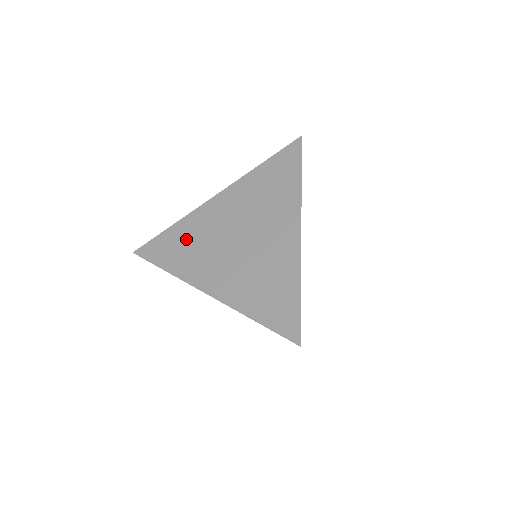
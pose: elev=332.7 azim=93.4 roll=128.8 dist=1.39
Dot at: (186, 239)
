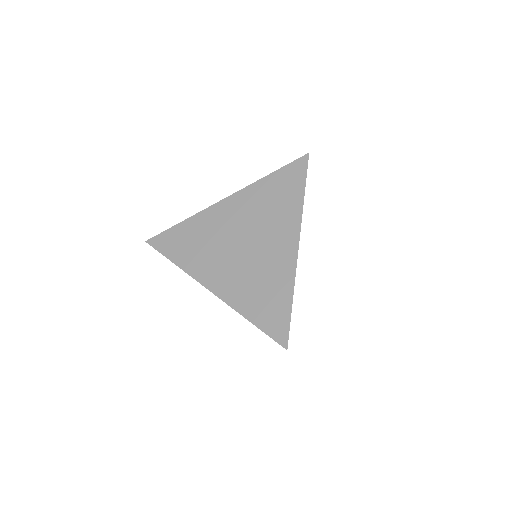
Dot at: (195, 237)
